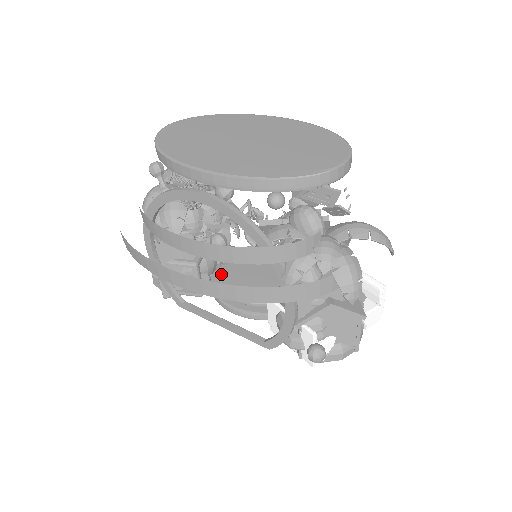
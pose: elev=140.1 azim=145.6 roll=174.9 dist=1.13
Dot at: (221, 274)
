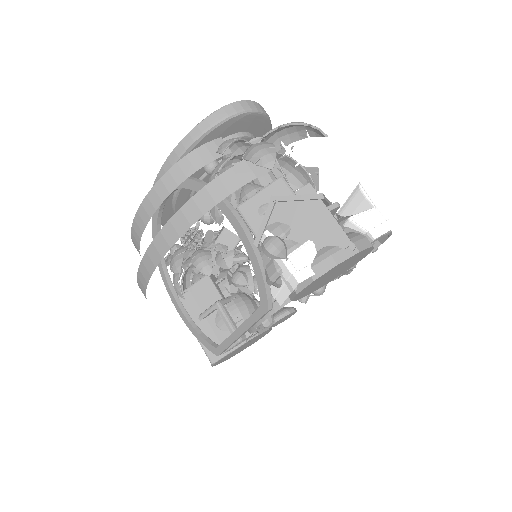
Dot at: occluded
